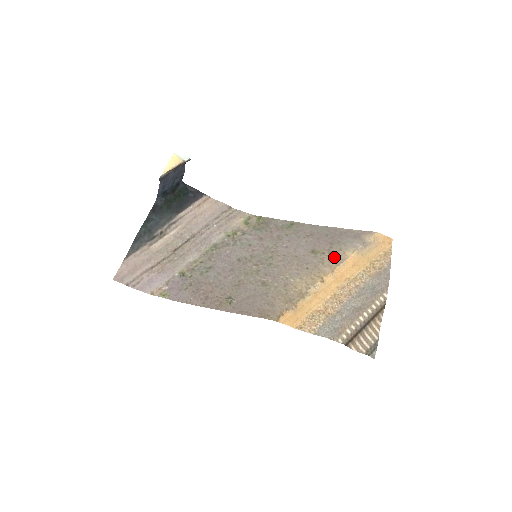
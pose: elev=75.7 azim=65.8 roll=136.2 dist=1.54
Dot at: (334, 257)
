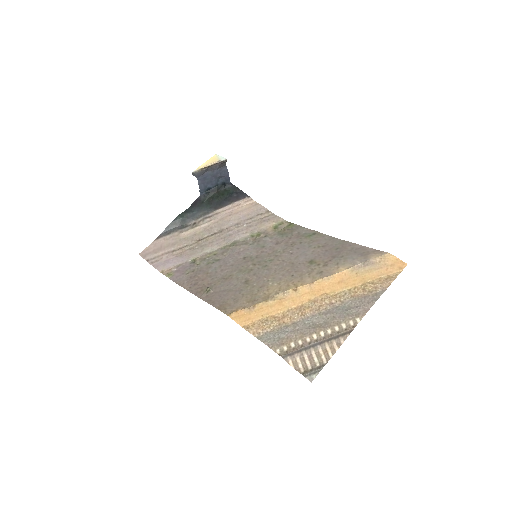
Dot at: (325, 270)
